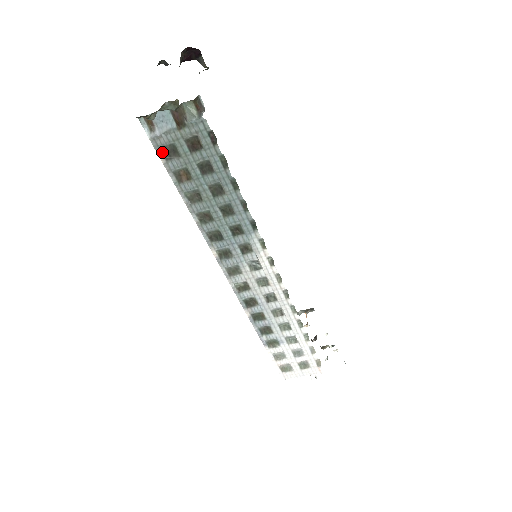
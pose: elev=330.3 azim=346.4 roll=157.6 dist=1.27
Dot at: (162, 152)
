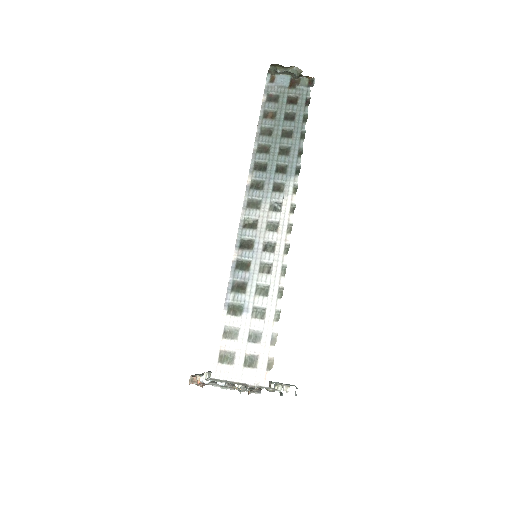
Dot at: (267, 96)
